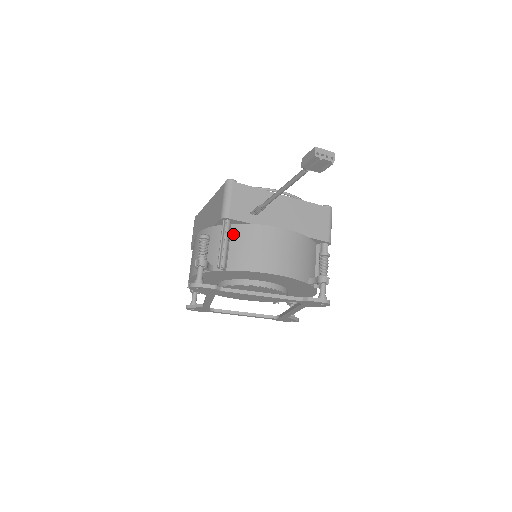
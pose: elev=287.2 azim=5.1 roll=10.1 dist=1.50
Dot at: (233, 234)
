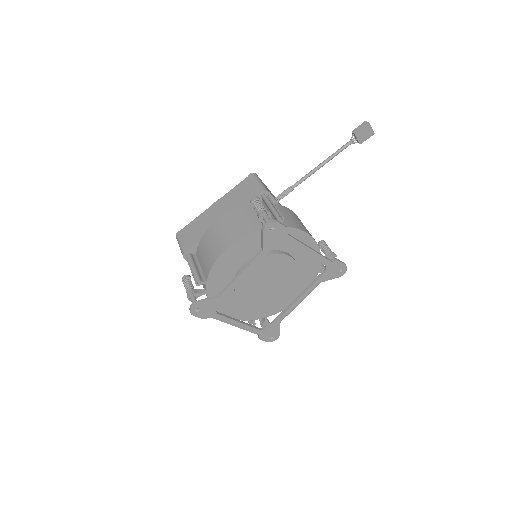
Dot at: occluded
